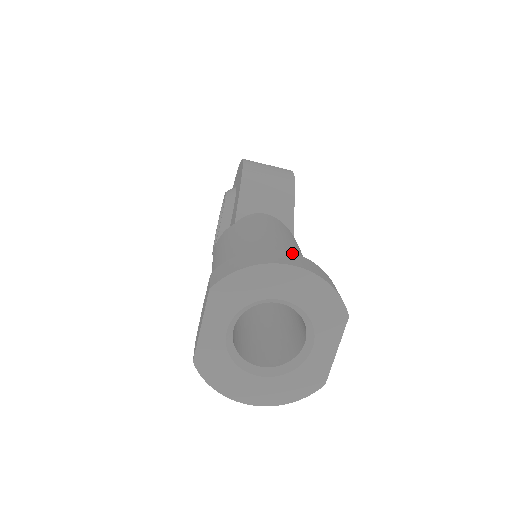
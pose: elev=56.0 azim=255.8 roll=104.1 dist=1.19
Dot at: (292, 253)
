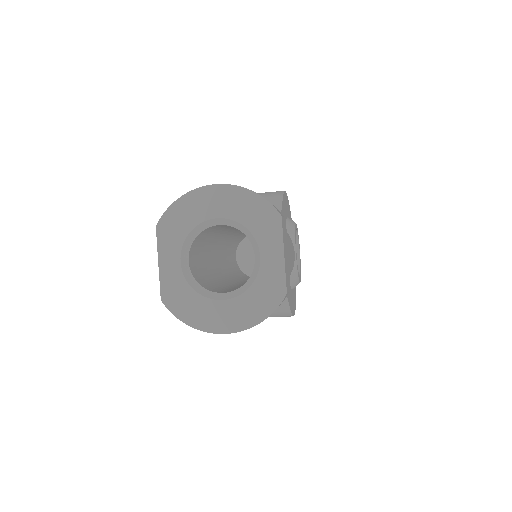
Dot at: occluded
